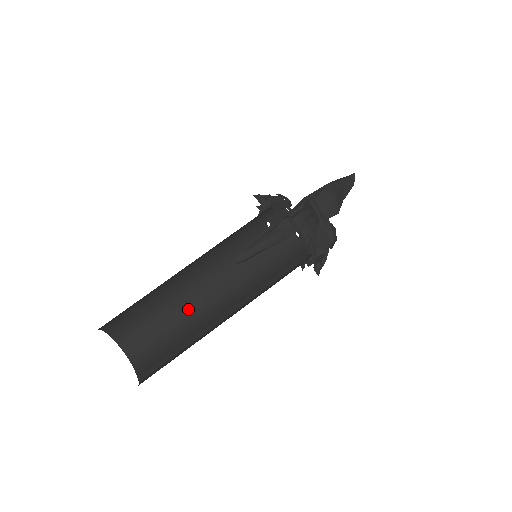
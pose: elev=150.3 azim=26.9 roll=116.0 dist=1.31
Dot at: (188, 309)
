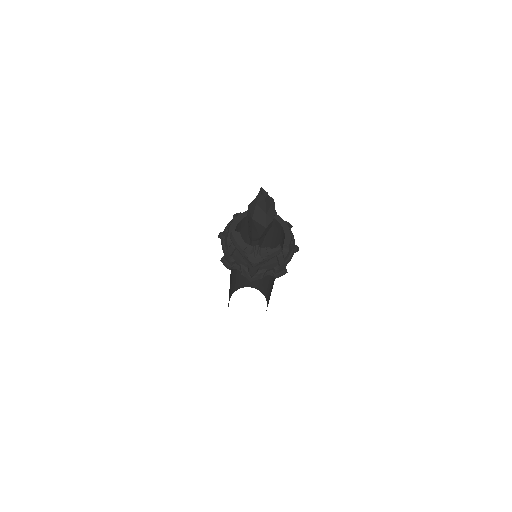
Dot at: occluded
